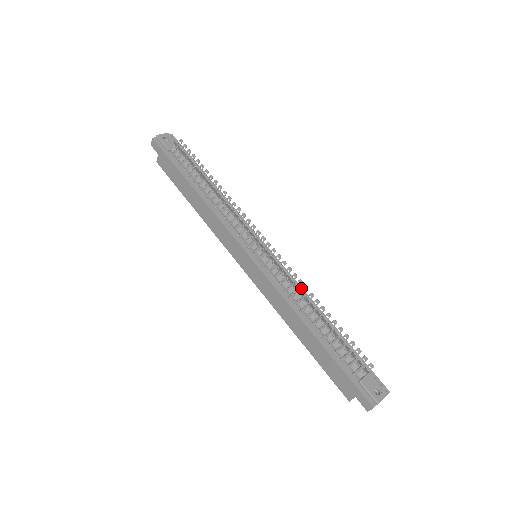
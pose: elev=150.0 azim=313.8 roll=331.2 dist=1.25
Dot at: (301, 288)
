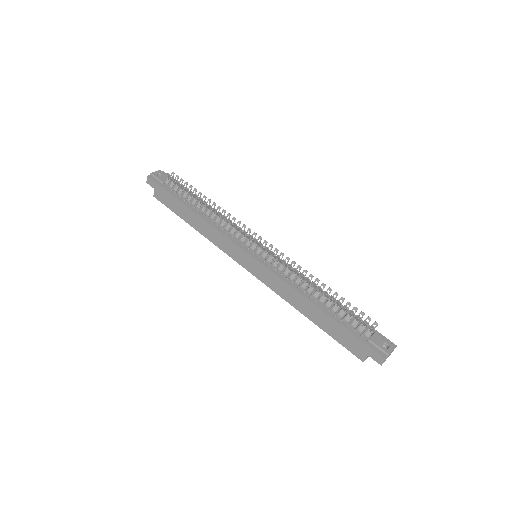
Dot at: occluded
